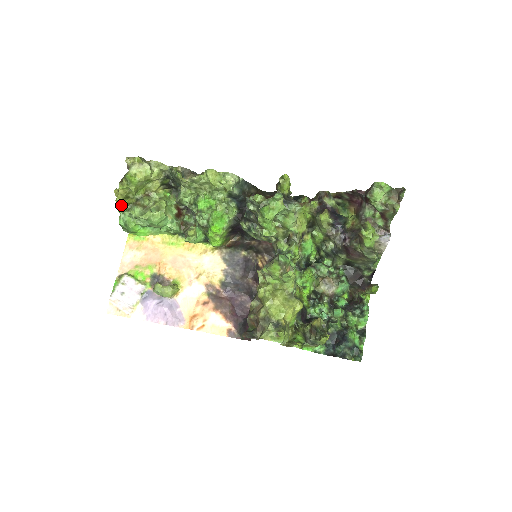
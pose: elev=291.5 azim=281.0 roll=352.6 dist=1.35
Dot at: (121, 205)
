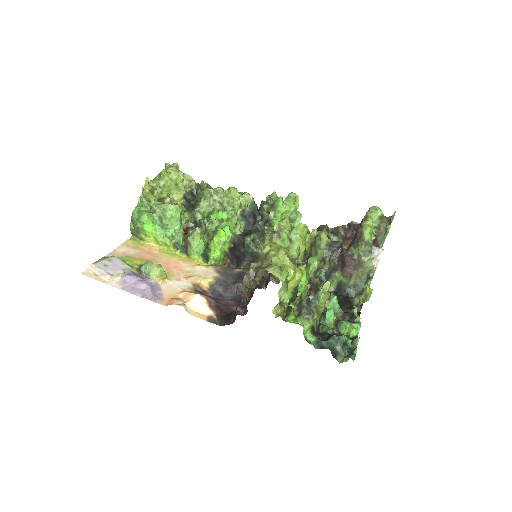
Dot at: (142, 198)
